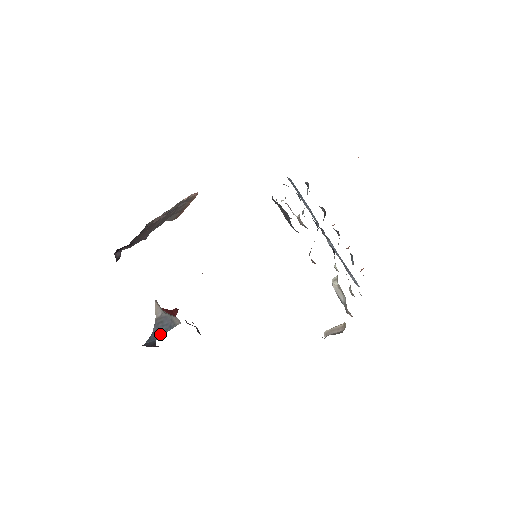
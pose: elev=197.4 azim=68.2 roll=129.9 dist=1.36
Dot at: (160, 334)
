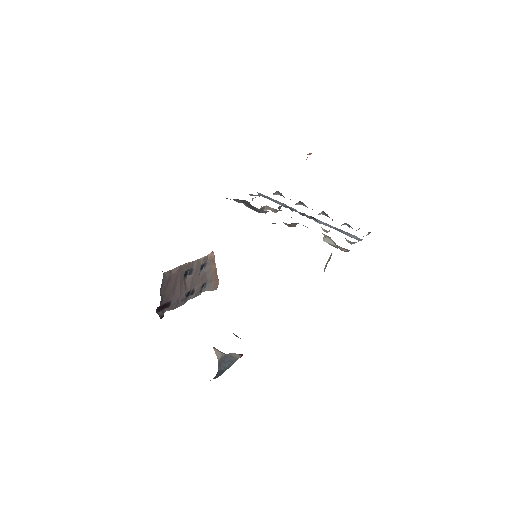
Dot at: (225, 370)
